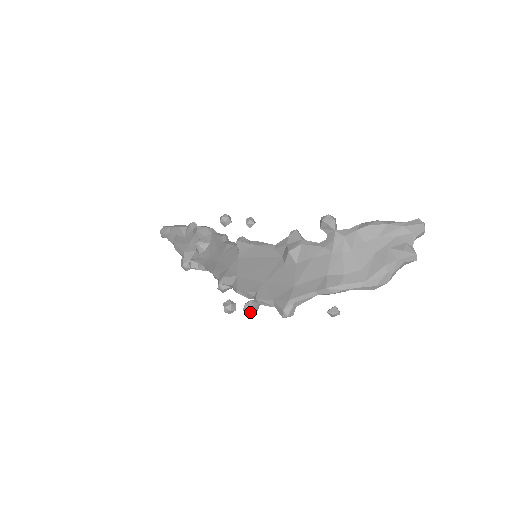
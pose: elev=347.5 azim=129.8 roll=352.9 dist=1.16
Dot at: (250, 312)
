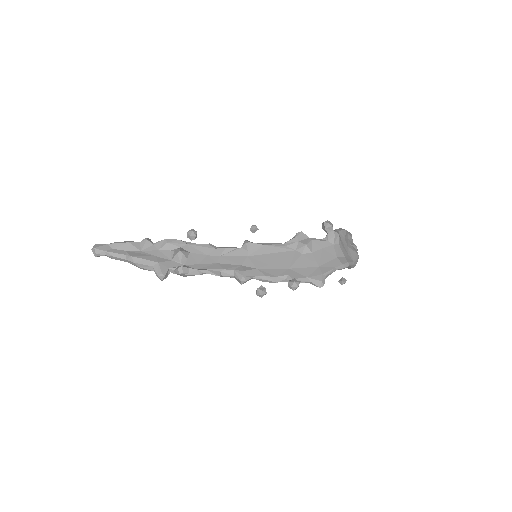
Dot at: (298, 286)
